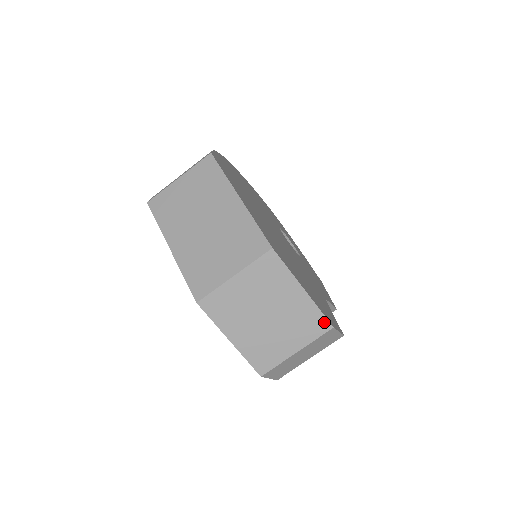
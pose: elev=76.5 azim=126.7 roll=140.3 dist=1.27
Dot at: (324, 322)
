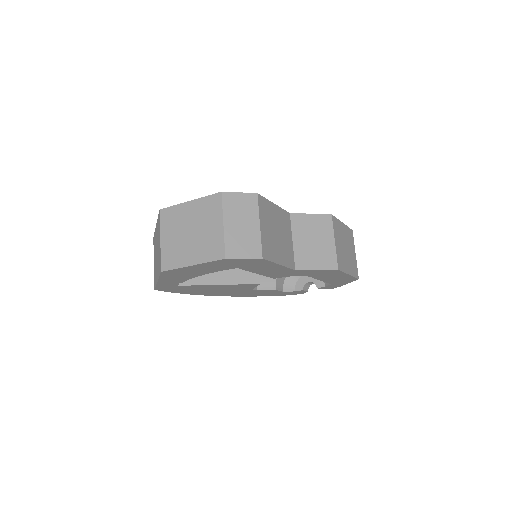
Dot at: (215, 197)
